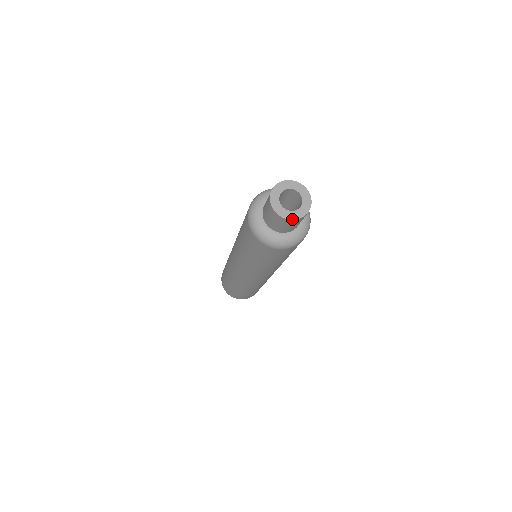
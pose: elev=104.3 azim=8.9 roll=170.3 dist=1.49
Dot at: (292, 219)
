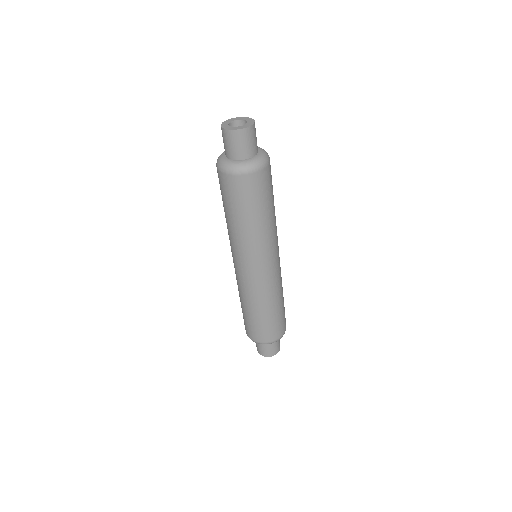
Dot at: (234, 129)
